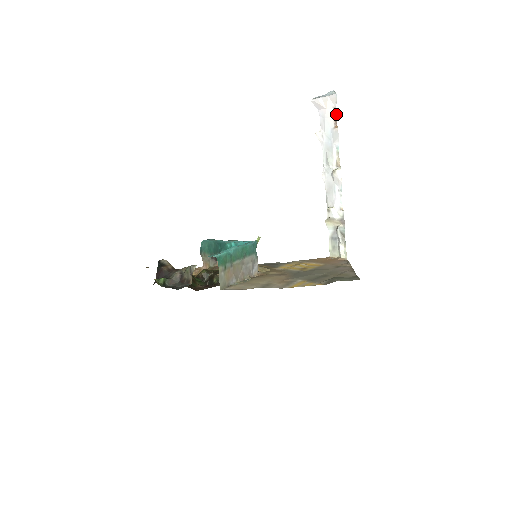
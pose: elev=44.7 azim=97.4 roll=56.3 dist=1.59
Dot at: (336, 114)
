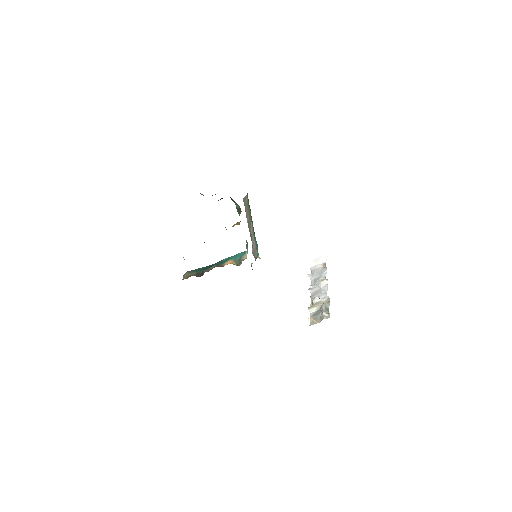
Dot at: (325, 265)
